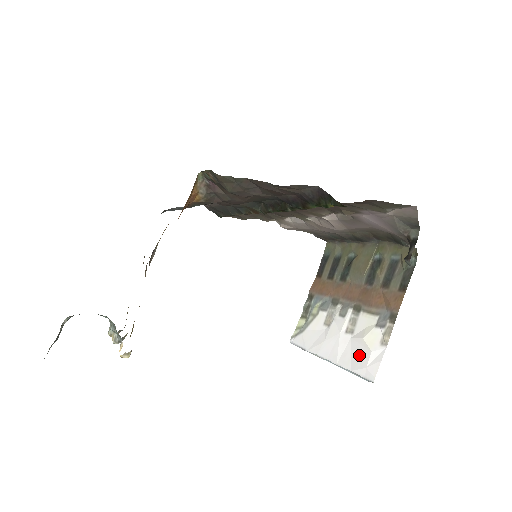
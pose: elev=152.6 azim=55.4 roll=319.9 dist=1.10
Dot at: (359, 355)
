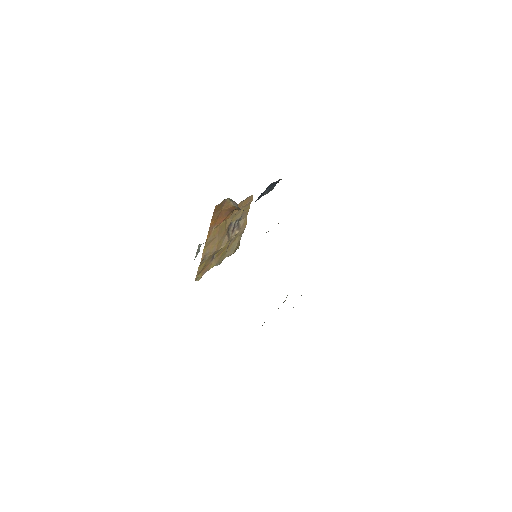
Dot at: occluded
